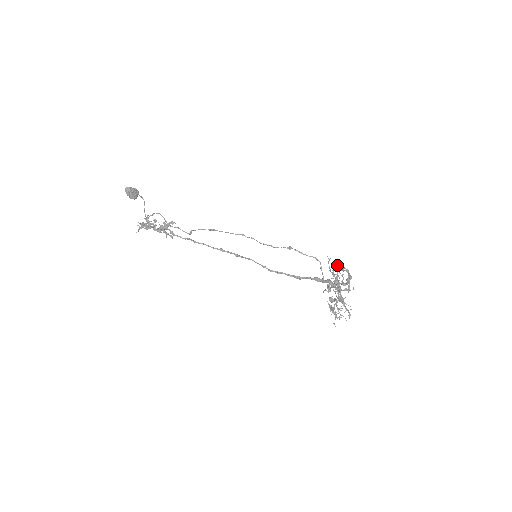
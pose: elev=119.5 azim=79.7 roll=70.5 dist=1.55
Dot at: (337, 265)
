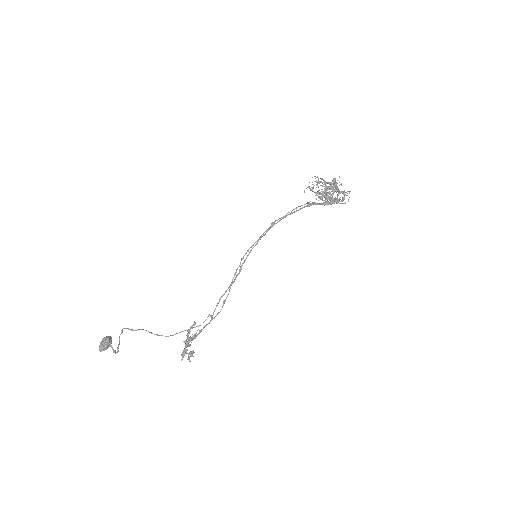
Dot at: (327, 200)
